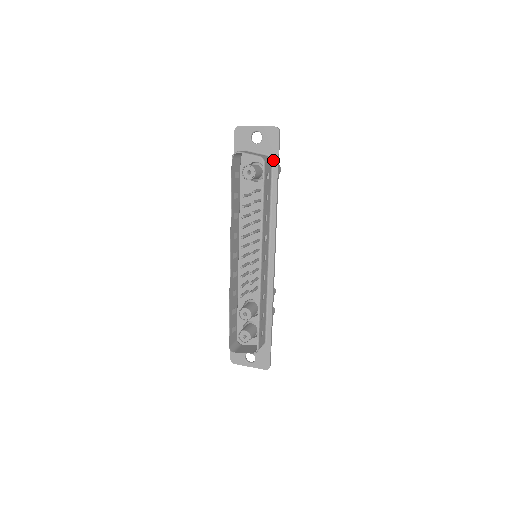
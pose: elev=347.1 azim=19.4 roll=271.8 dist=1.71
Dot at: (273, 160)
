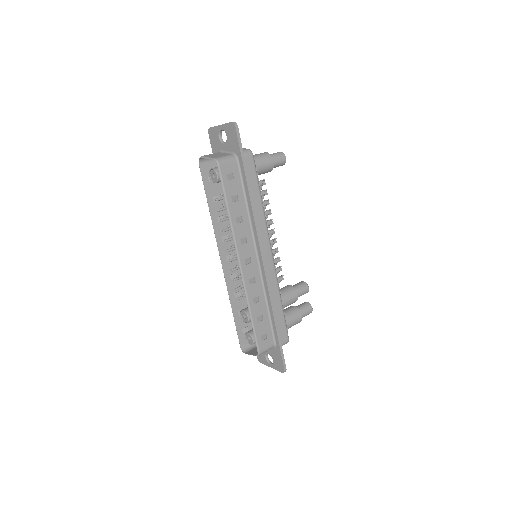
Dot at: (238, 157)
